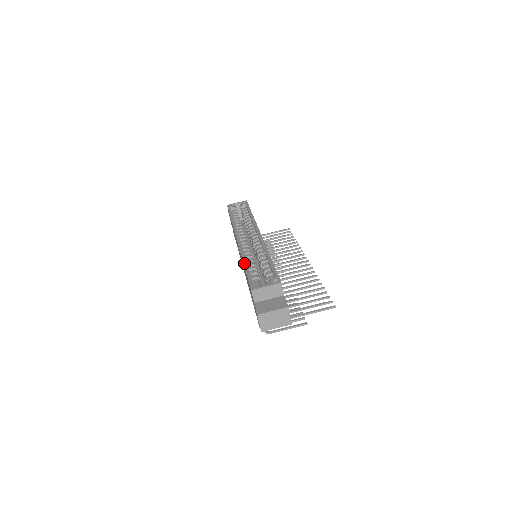
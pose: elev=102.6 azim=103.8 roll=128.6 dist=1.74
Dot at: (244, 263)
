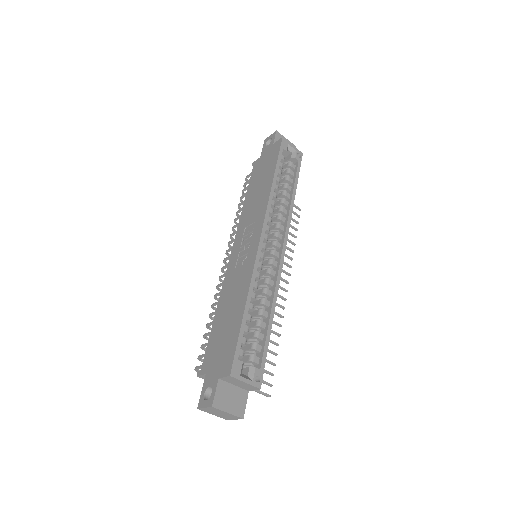
Dot at: (246, 306)
